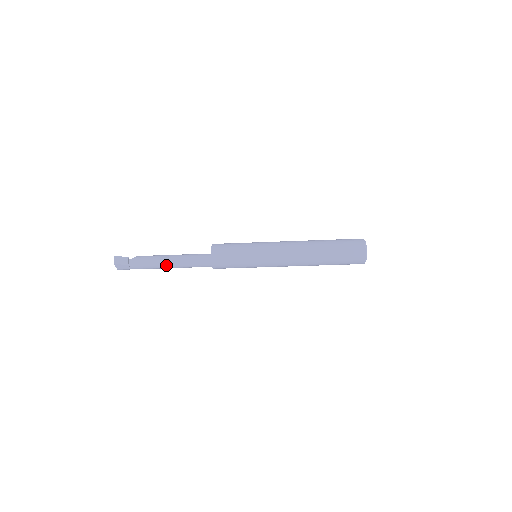
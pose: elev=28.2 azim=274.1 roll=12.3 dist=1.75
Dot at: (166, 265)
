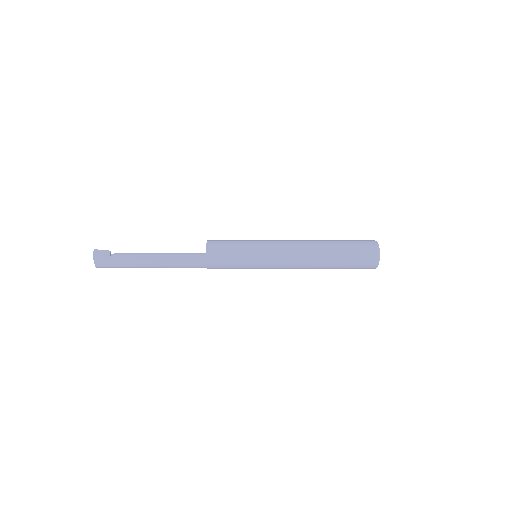
Dot at: (153, 262)
